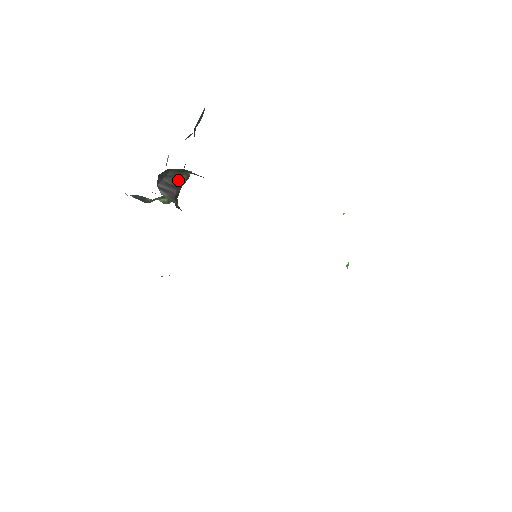
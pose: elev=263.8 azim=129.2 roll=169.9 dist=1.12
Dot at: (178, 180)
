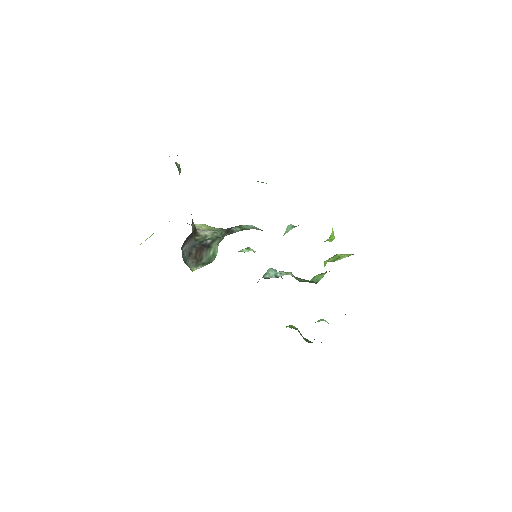
Dot at: occluded
